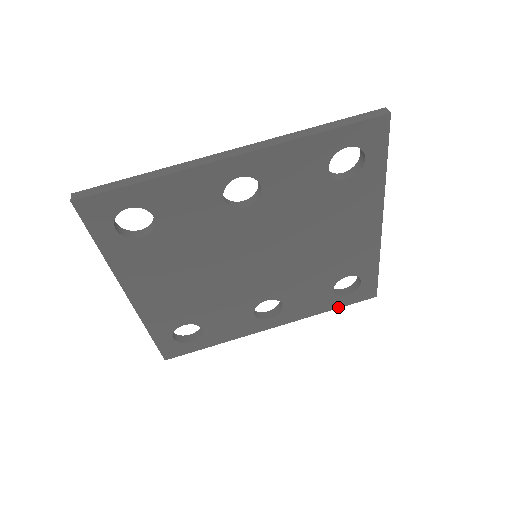
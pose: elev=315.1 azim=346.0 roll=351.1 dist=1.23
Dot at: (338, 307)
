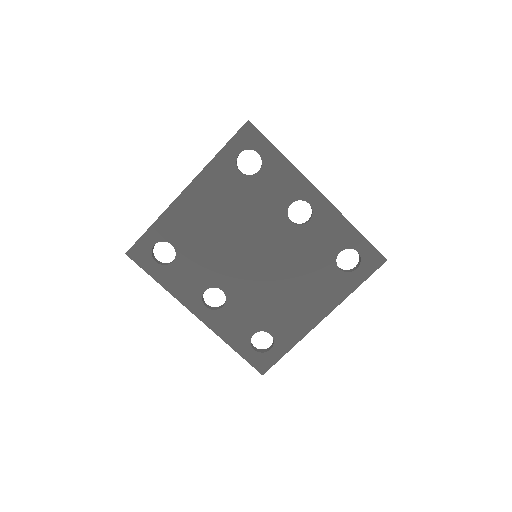
Dot at: (239, 353)
